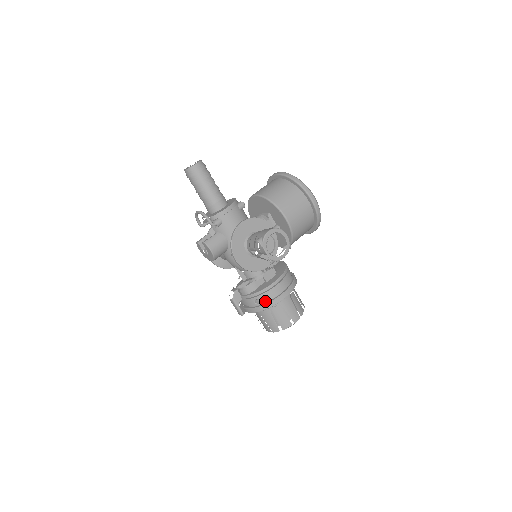
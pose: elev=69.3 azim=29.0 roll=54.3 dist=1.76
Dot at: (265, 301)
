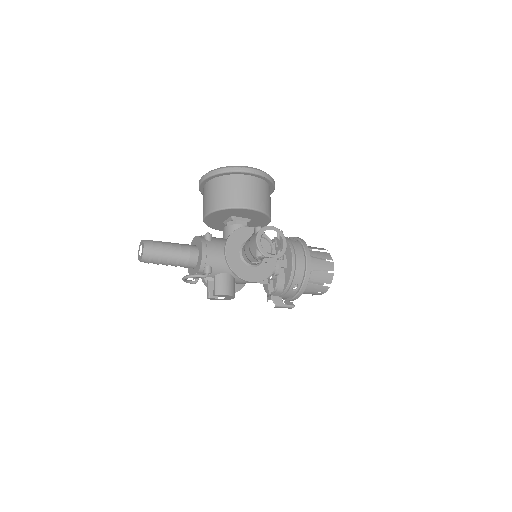
Dot at: (300, 282)
